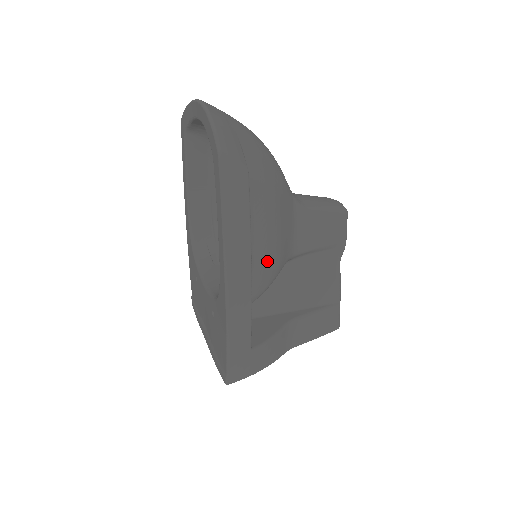
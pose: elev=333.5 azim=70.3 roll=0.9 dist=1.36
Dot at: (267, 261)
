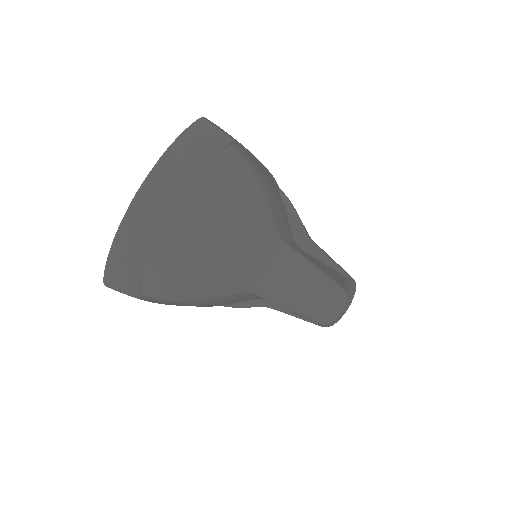
Dot at: occluded
